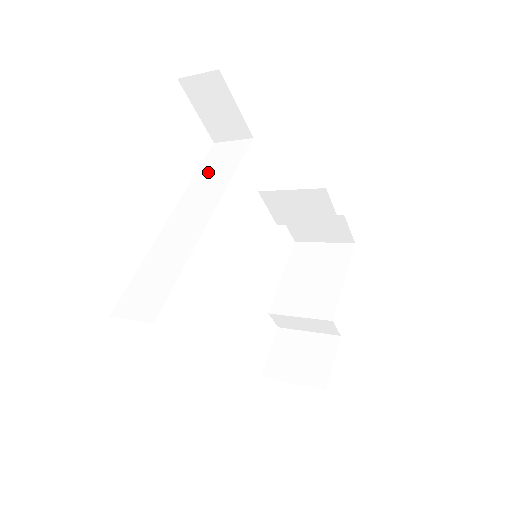
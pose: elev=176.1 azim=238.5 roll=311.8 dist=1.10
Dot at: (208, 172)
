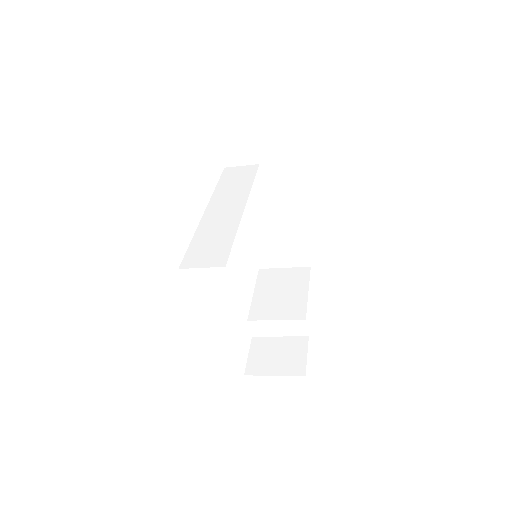
Dot at: (228, 183)
